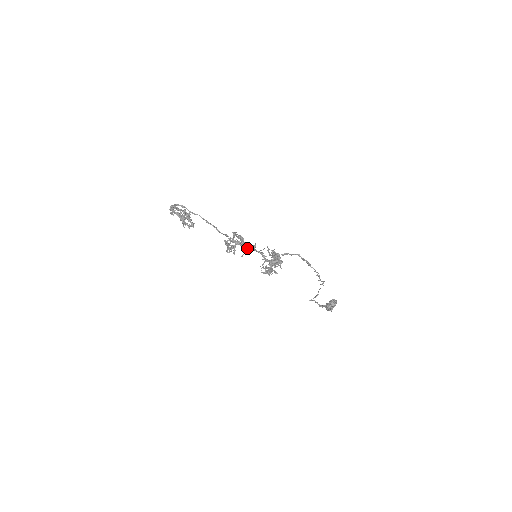
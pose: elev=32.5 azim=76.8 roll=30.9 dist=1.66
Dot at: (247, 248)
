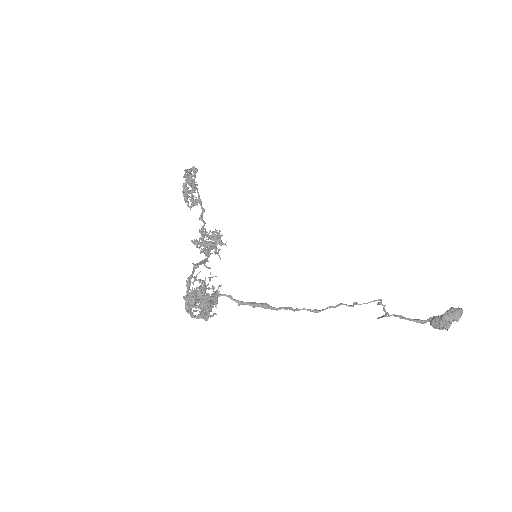
Dot at: (201, 261)
